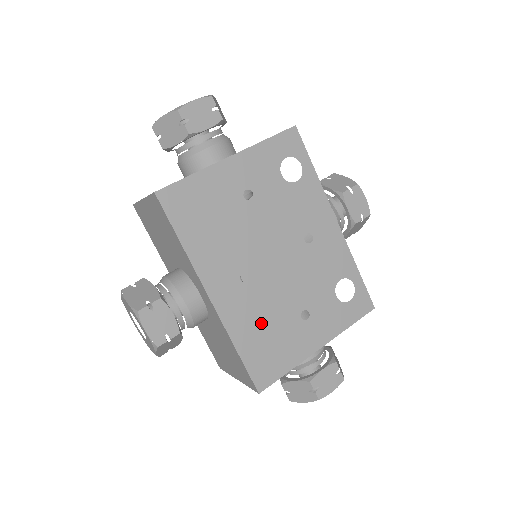
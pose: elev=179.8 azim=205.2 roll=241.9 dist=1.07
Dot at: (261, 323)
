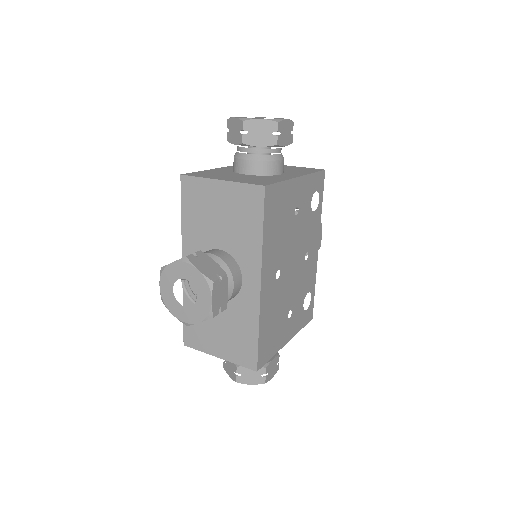
Dot at: (273, 314)
